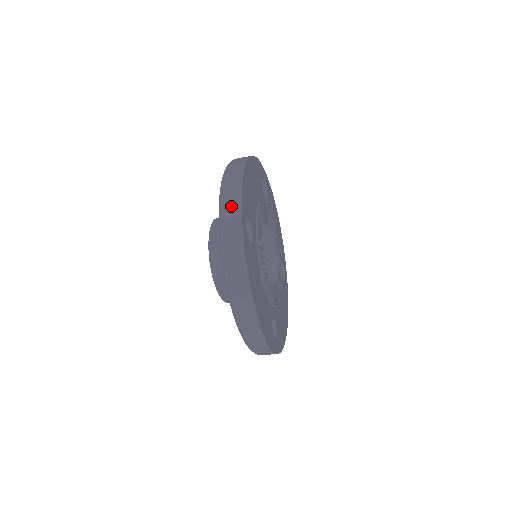
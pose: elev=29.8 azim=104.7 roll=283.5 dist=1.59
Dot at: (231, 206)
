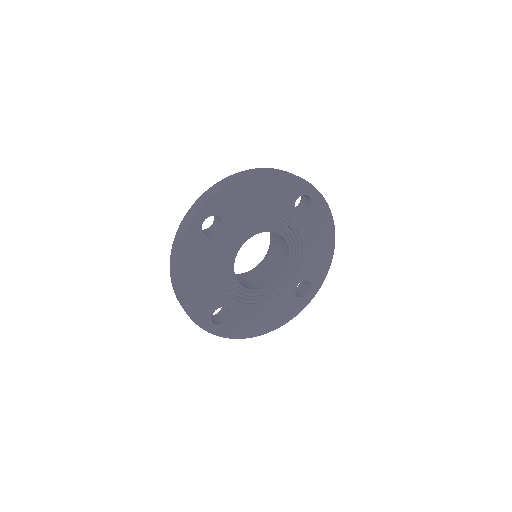
Dot at: (202, 200)
